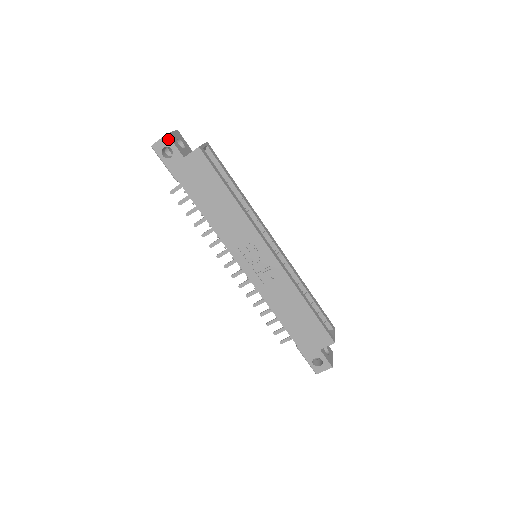
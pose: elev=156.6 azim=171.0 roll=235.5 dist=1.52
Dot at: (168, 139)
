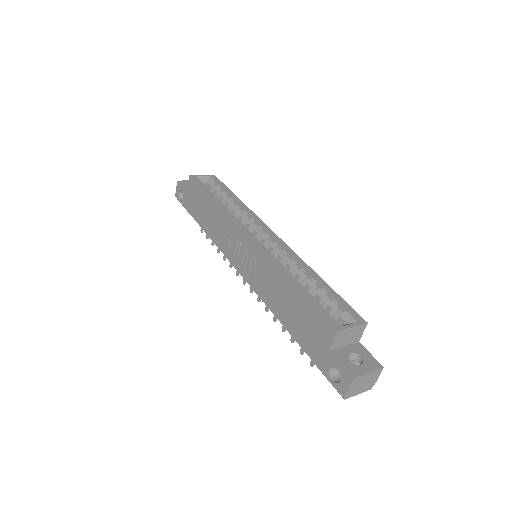
Dot at: (179, 184)
